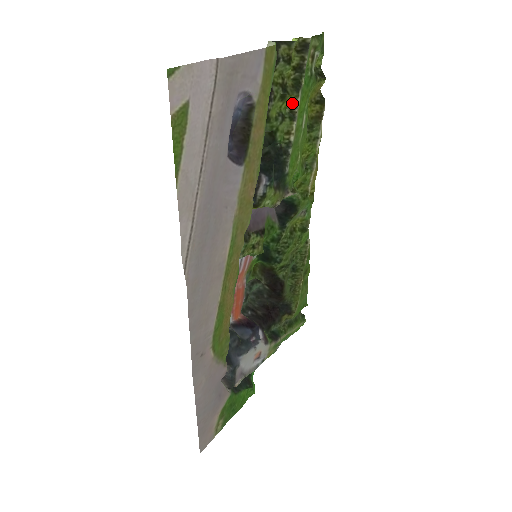
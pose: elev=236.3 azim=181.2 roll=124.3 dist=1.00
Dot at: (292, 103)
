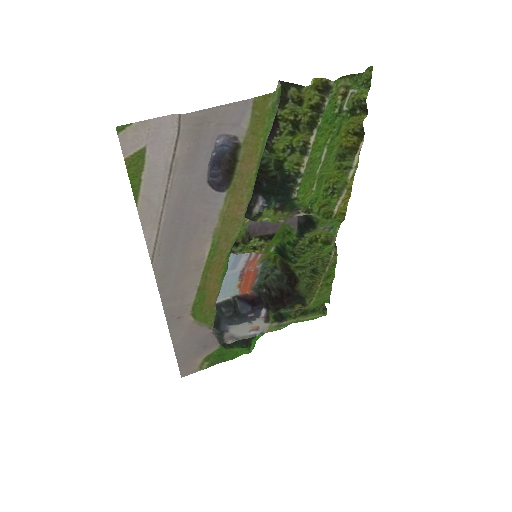
Dot at: (305, 139)
